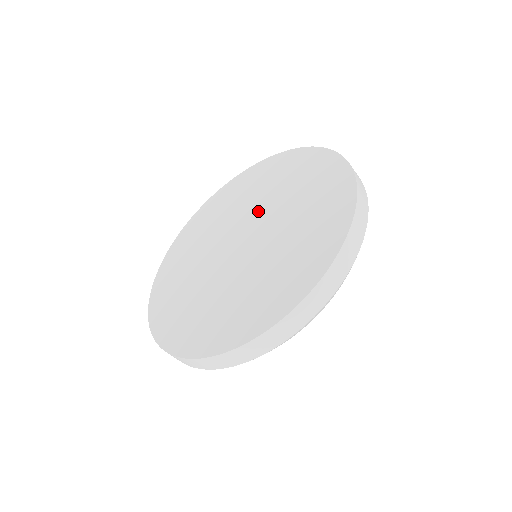
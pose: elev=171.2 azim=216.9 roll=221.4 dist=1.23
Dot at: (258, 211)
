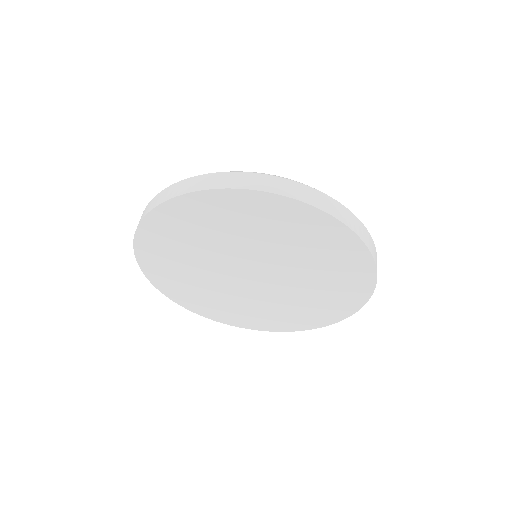
Dot at: (248, 254)
